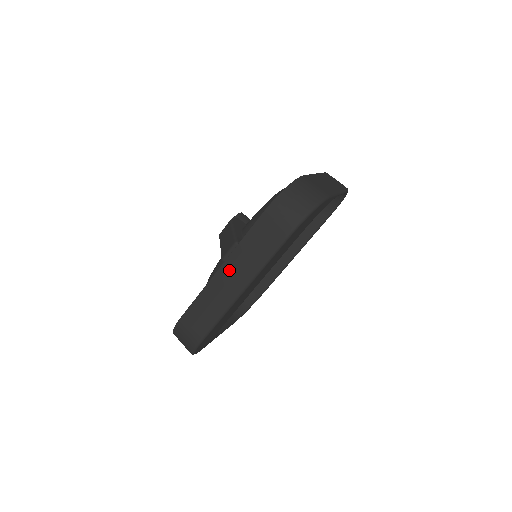
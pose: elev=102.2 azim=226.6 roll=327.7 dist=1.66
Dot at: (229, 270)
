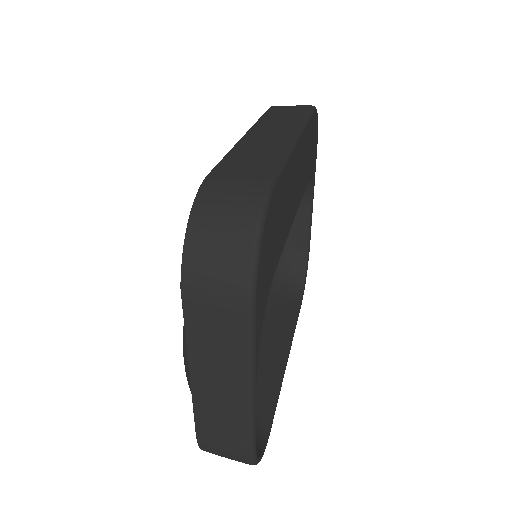
Dot at: (262, 130)
